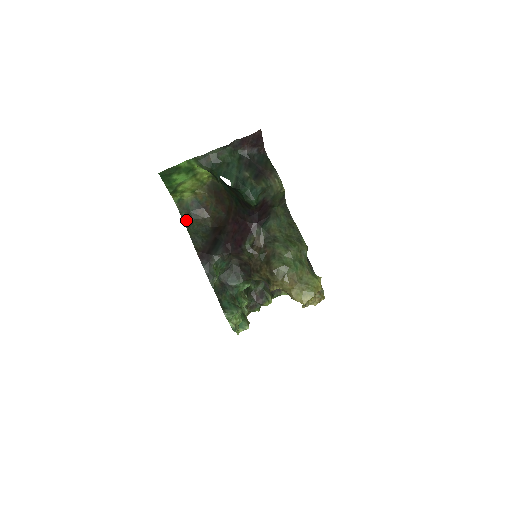
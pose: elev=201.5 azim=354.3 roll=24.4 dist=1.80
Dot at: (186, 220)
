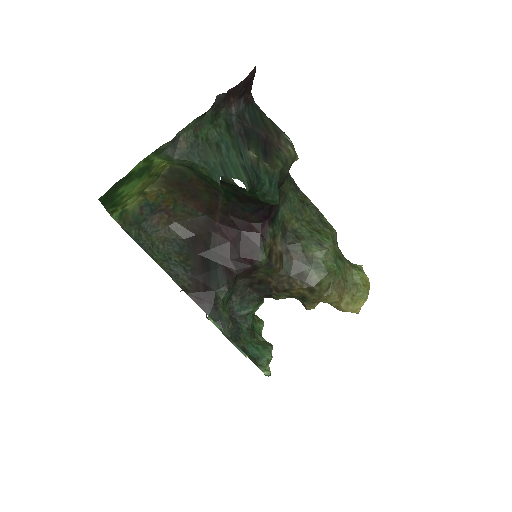
Dot at: (141, 241)
